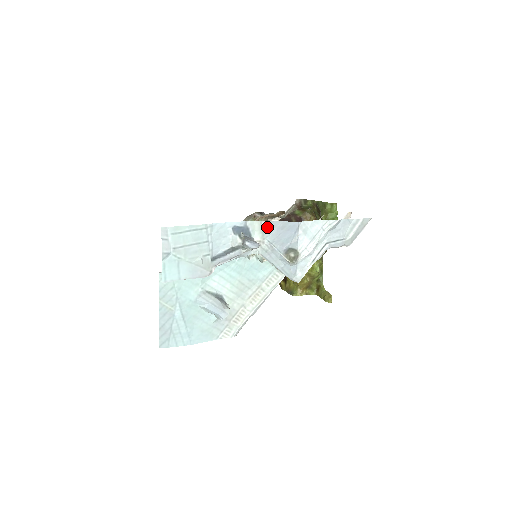
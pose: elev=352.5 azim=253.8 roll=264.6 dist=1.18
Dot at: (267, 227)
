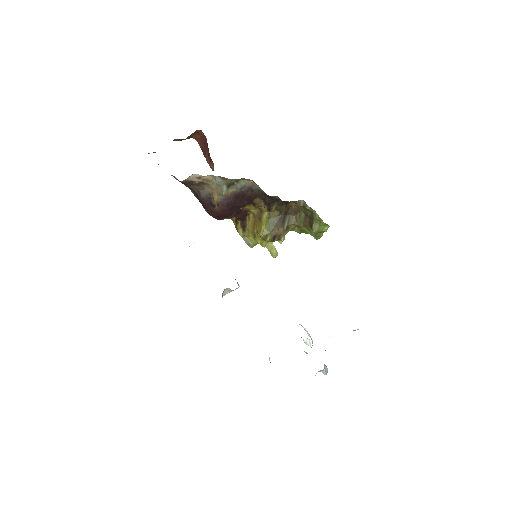
Dot at: occluded
